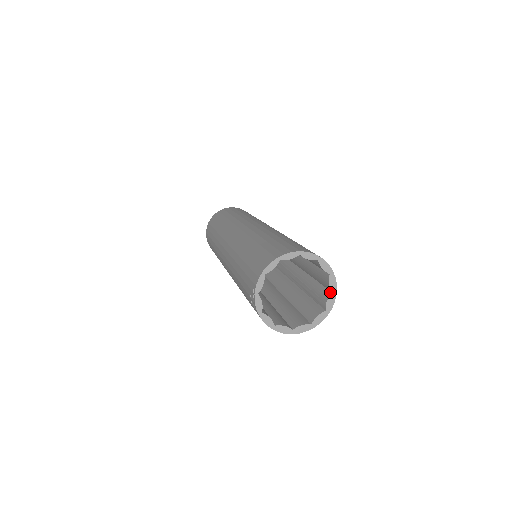
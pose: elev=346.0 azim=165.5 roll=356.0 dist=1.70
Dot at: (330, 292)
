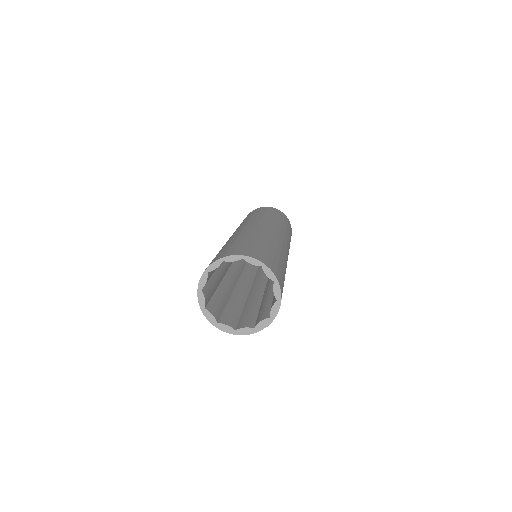
Dot at: (269, 316)
